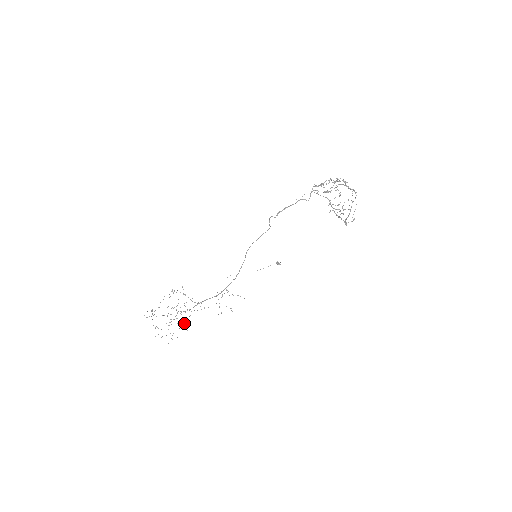
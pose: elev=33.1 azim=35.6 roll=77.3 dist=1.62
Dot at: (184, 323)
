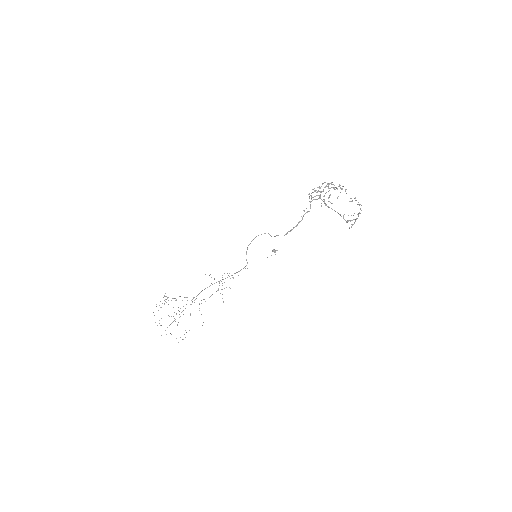
Dot at: occluded
